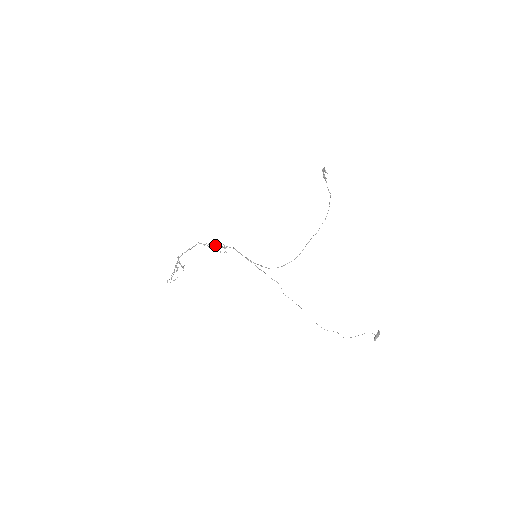
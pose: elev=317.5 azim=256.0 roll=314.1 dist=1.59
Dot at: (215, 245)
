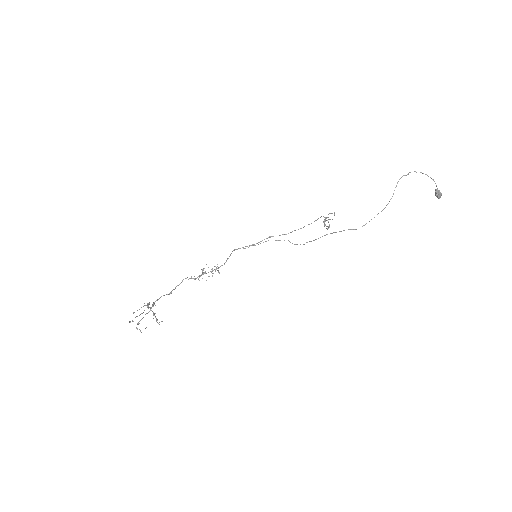
Dot at: occluded
